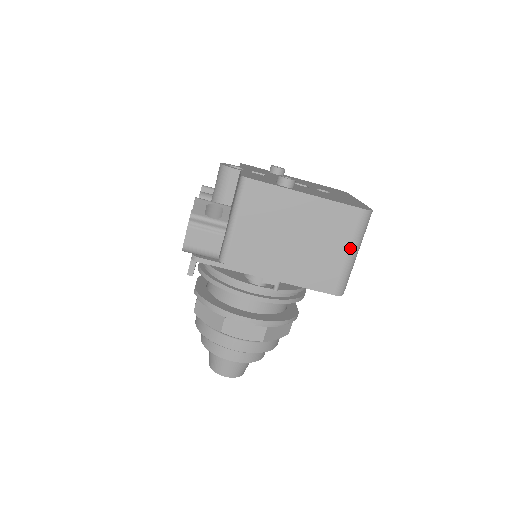
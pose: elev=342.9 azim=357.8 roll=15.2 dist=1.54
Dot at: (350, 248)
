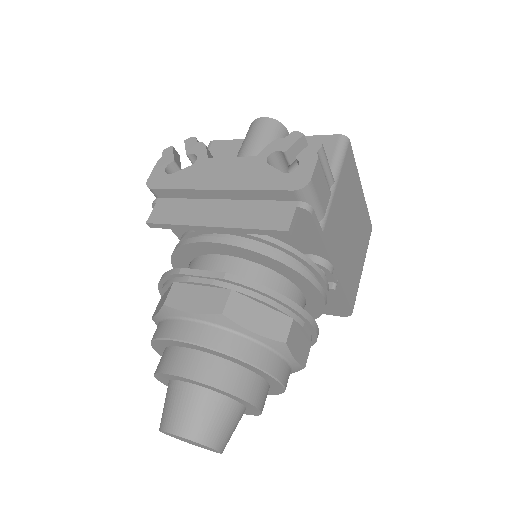
Dot at: occluded
